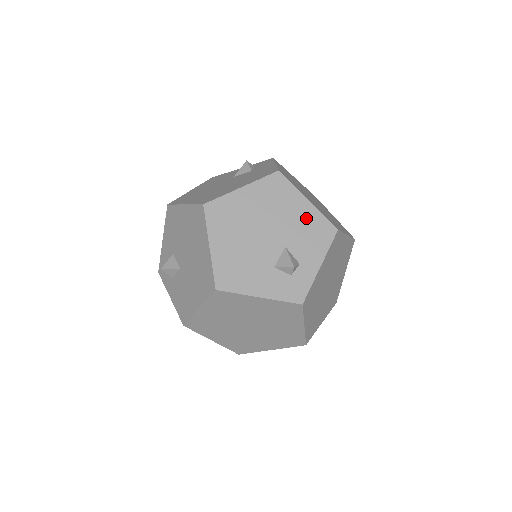
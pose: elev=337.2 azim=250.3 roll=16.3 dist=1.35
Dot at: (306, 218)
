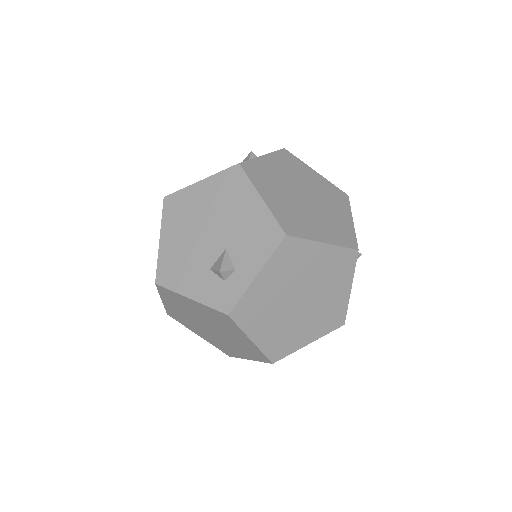
Dot at: (254, 218)
